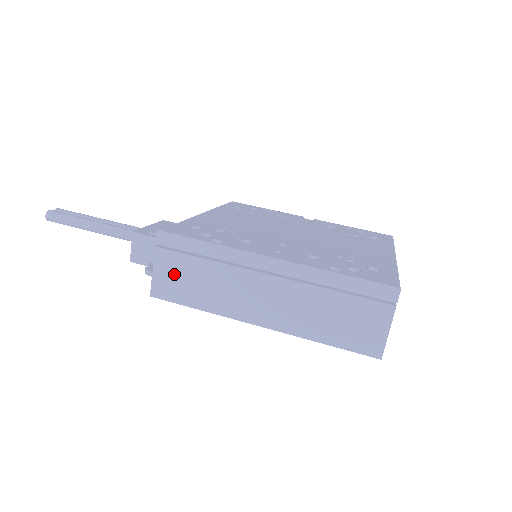
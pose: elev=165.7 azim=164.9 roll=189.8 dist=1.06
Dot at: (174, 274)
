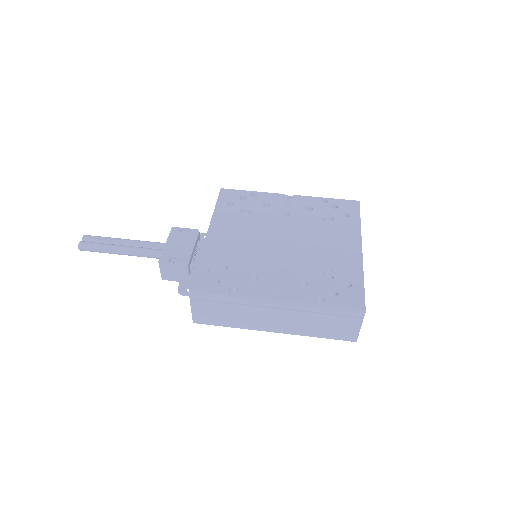
Dot at: (207, 312)
